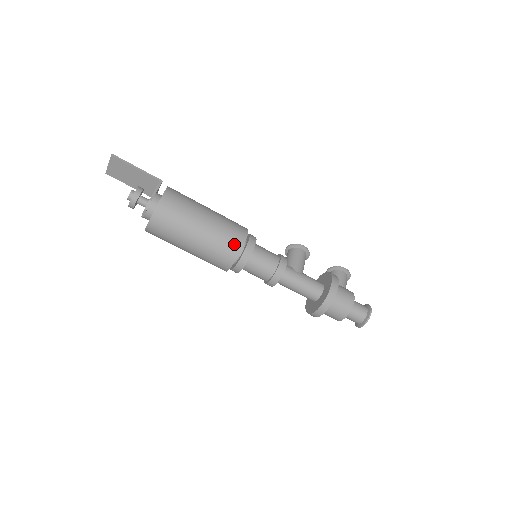
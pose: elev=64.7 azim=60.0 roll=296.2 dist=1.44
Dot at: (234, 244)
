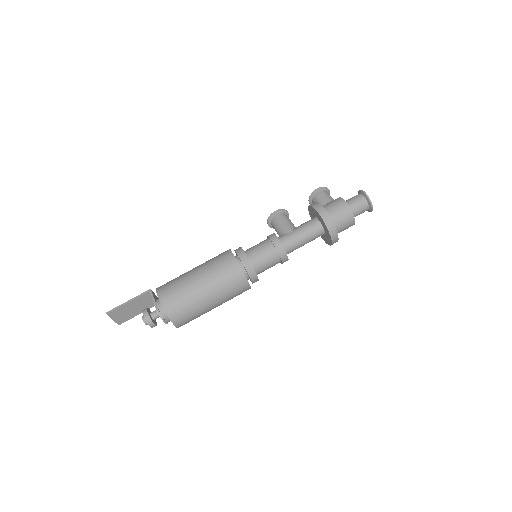
Dot at: (232, 270)
